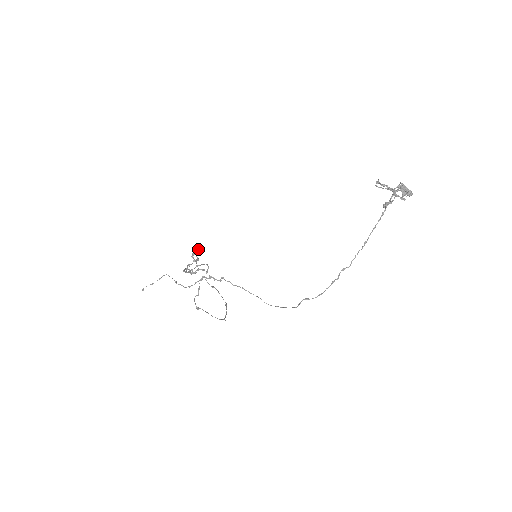
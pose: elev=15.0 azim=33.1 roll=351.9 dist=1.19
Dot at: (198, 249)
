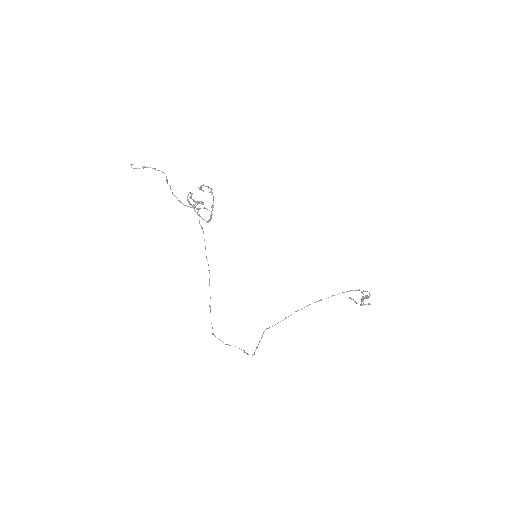
Dot at: occluded
